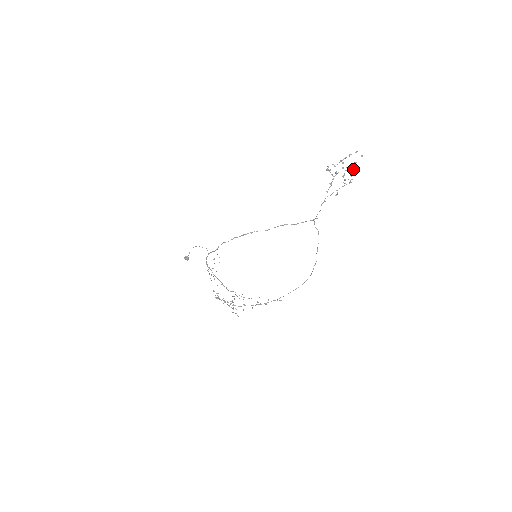
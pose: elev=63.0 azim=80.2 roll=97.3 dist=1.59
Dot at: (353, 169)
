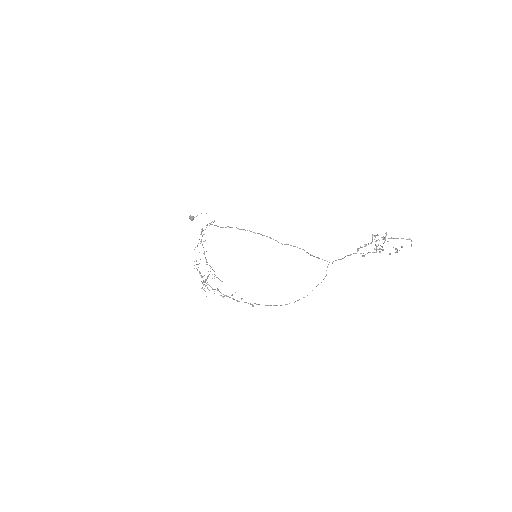
Dot at: (395, 248)
